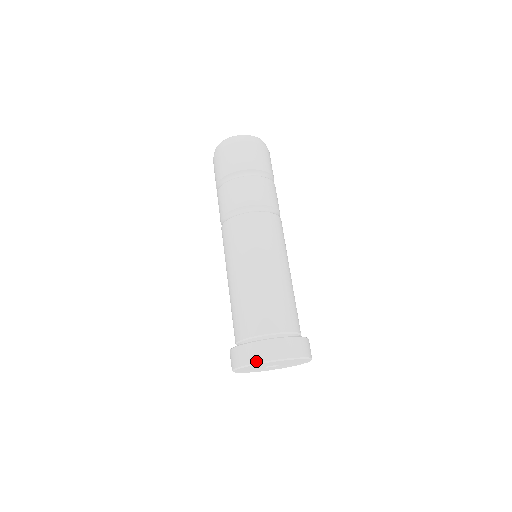
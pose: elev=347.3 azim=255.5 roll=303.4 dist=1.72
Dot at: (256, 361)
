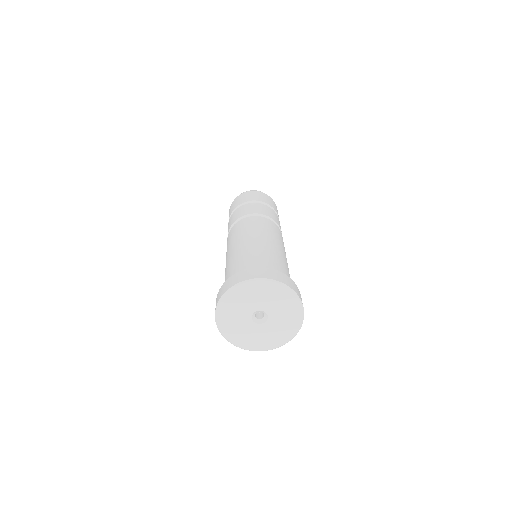
Dot at: (237, 282)
